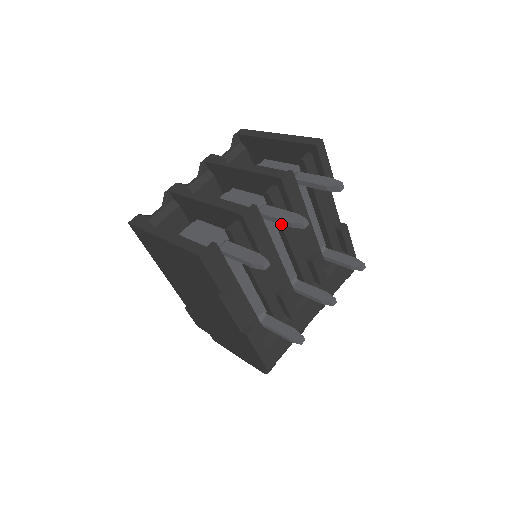
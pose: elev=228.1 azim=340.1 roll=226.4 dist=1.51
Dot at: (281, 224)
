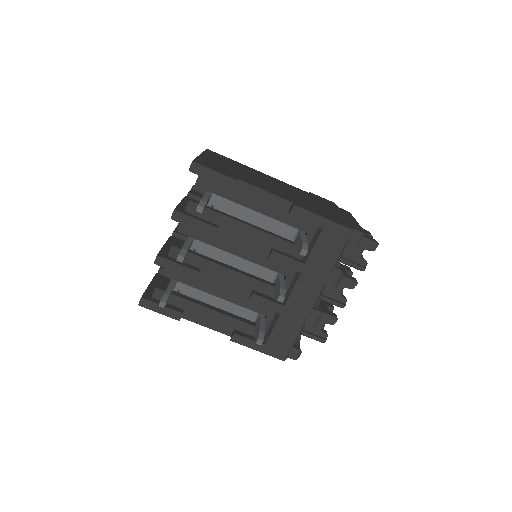
Dot at: occluded
